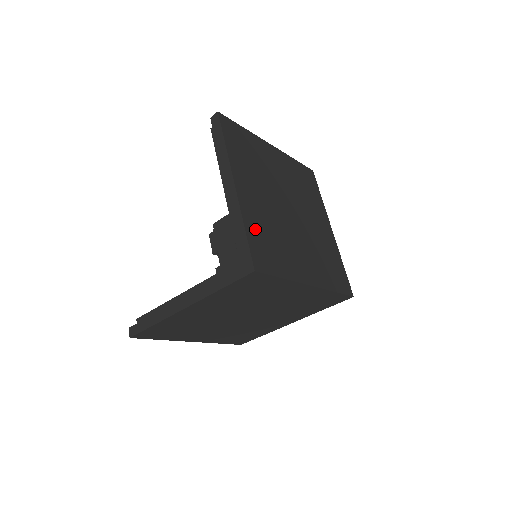
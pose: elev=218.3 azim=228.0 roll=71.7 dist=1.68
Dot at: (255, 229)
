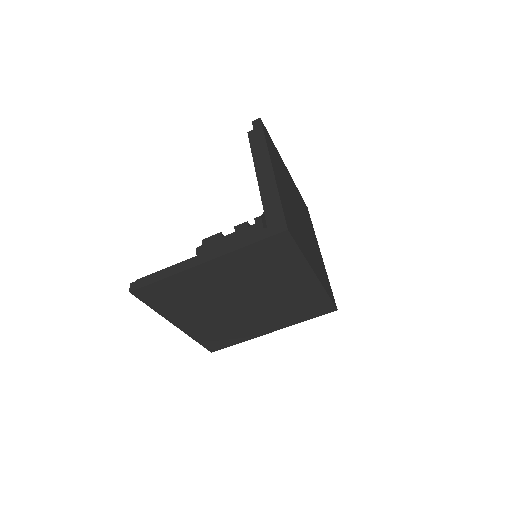
Dot at: (285, 205)
